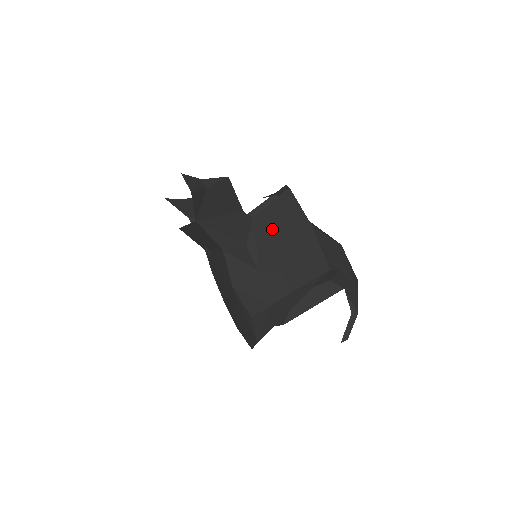
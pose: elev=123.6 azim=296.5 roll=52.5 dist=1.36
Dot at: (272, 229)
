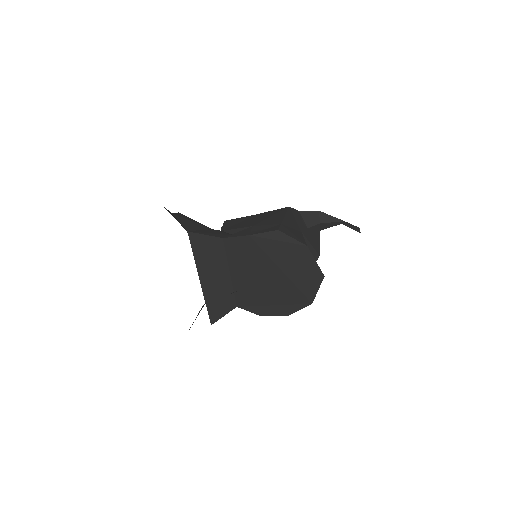
Dot at: (237, 225)
